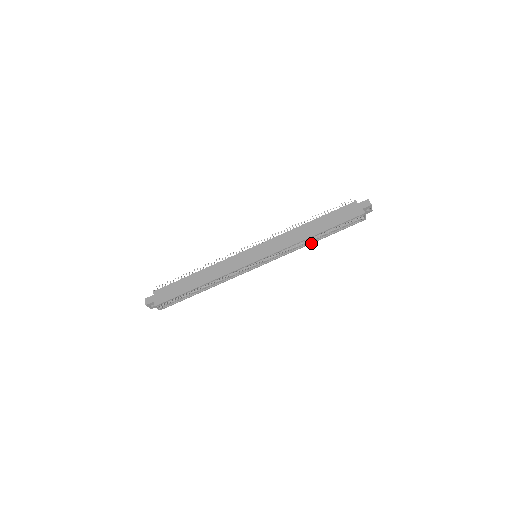
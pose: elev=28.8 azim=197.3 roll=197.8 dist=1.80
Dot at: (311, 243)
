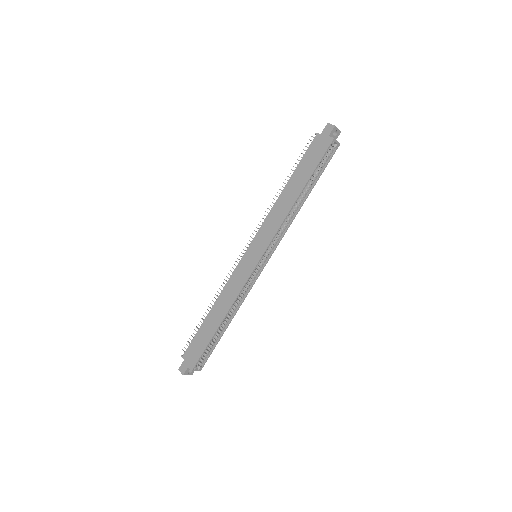
Dot at: (301, 206)
